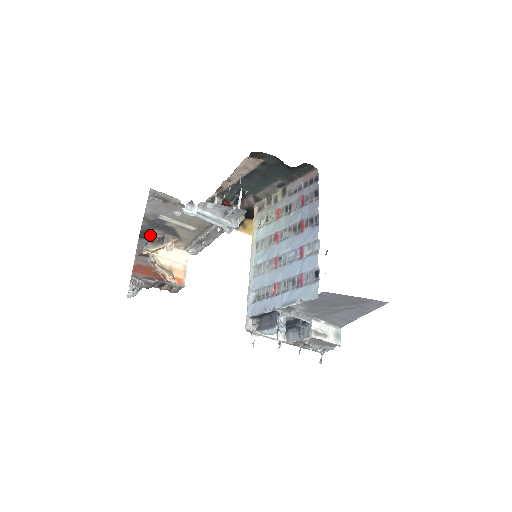
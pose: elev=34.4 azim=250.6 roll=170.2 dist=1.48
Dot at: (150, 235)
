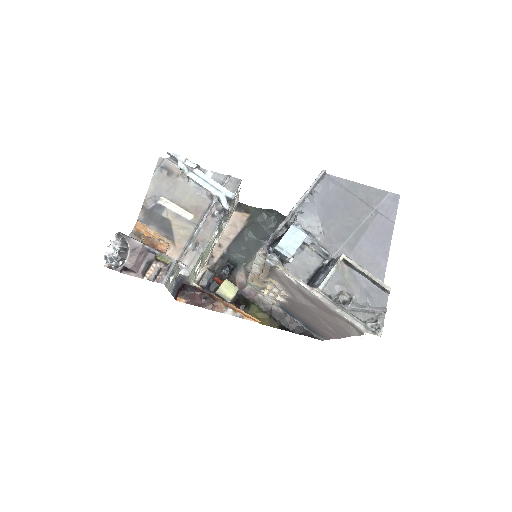
Dot at: occluded
